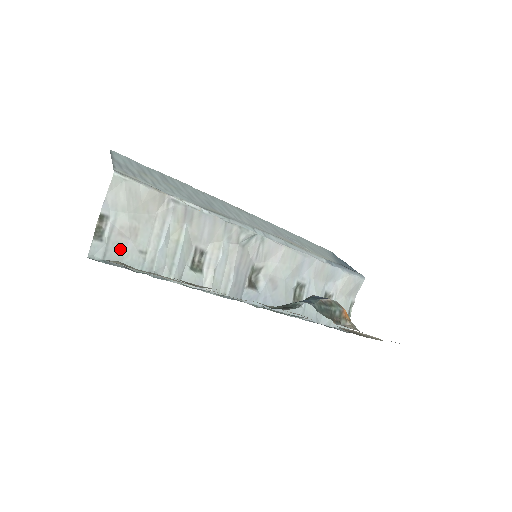
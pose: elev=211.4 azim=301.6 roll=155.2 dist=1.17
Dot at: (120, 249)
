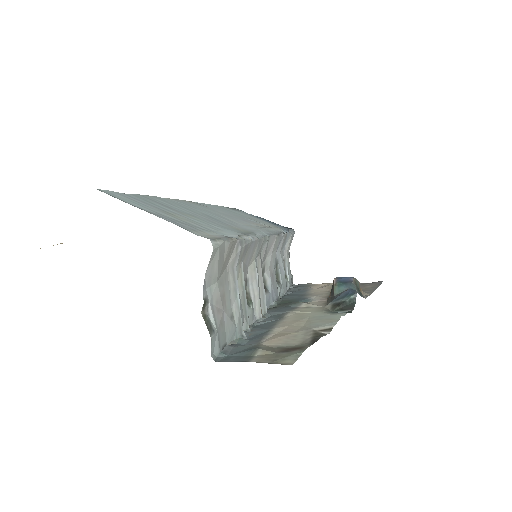
Dot at: (222, 328)
